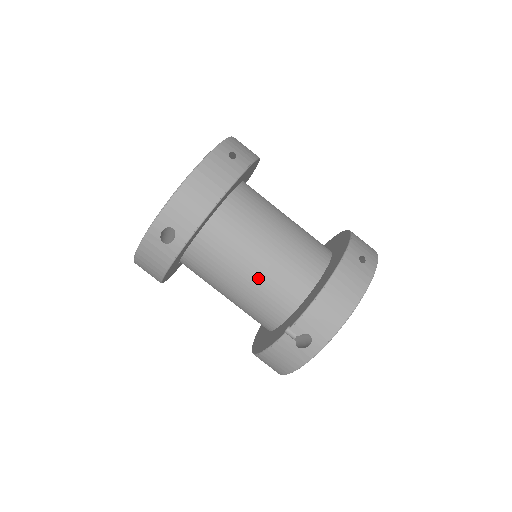
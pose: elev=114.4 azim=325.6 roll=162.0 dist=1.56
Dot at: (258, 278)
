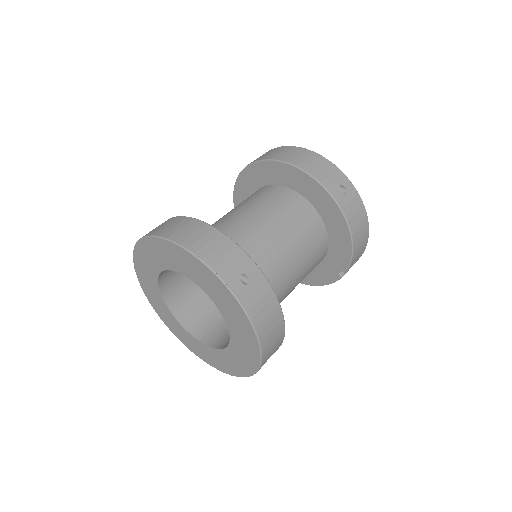
Dot at: occluded
